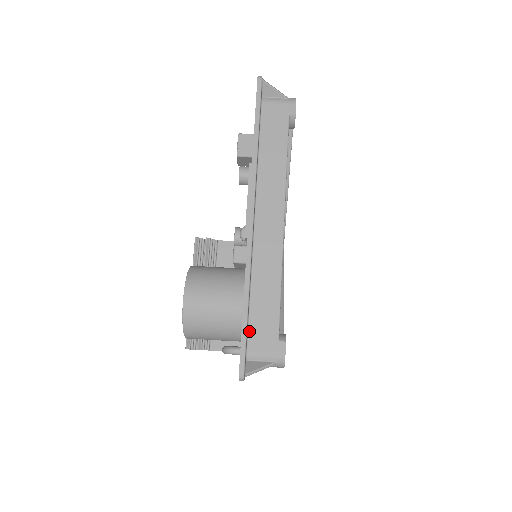
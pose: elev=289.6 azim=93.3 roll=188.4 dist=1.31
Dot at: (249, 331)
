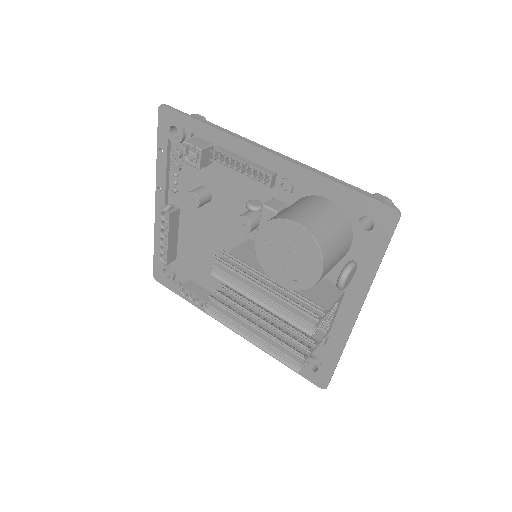
Dot at: (357, 201)
